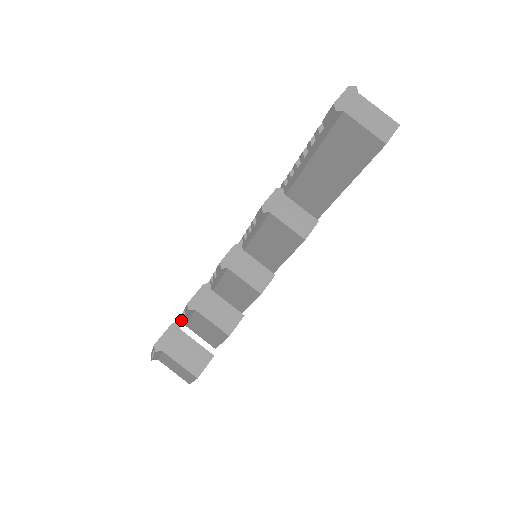
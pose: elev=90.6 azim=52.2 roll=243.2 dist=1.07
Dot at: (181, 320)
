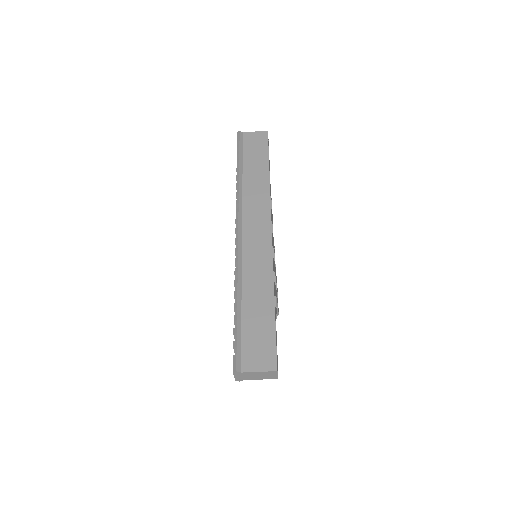
Dot at: occluded
